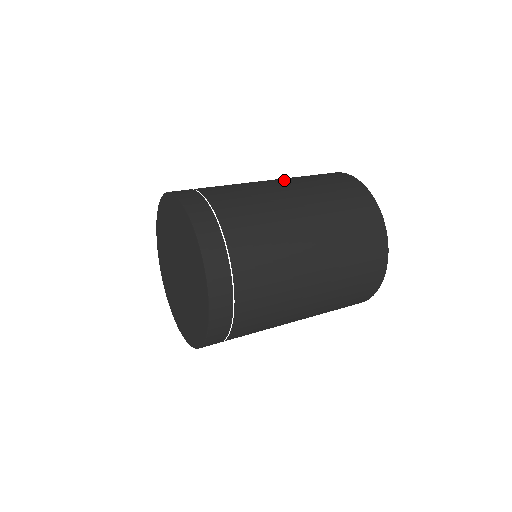
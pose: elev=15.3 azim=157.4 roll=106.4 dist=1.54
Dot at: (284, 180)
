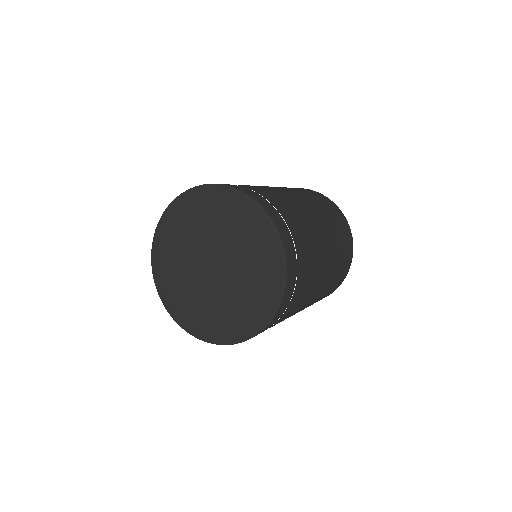
Dot at: occluded
